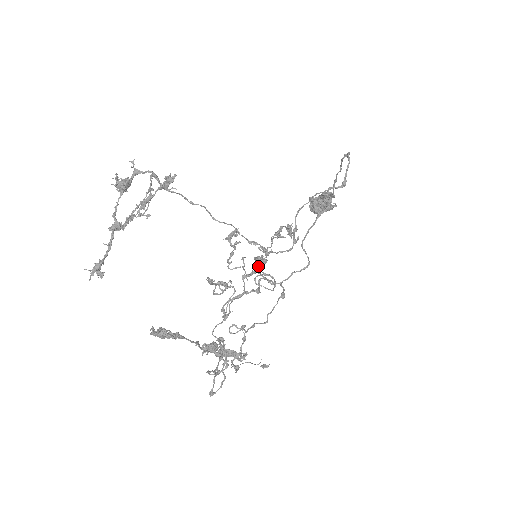
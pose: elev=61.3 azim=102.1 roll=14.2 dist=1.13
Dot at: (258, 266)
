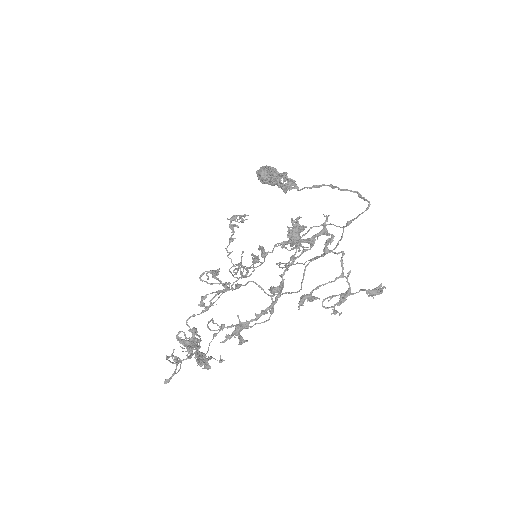
Dot at: (254, 267)
